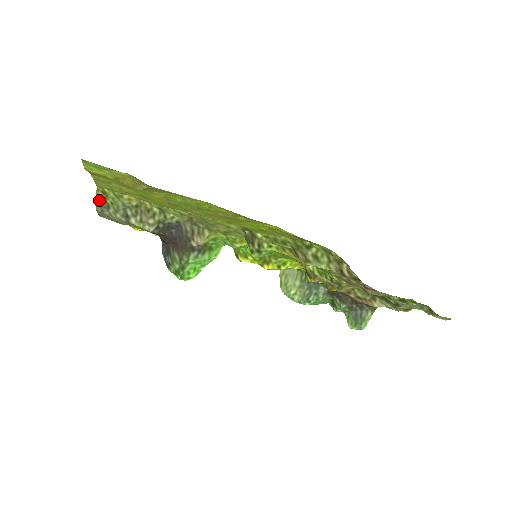
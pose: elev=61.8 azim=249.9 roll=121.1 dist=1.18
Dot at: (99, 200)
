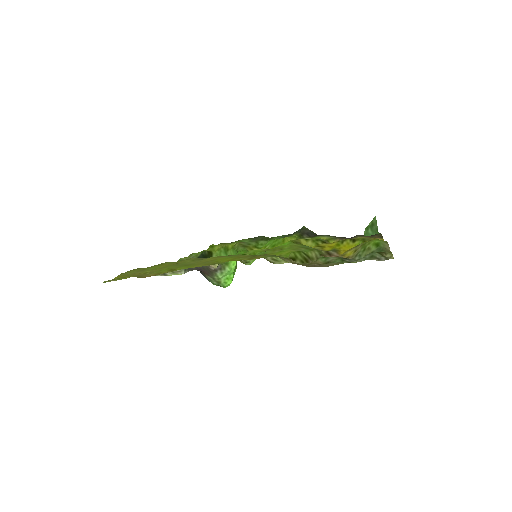
Dot at: occluded
